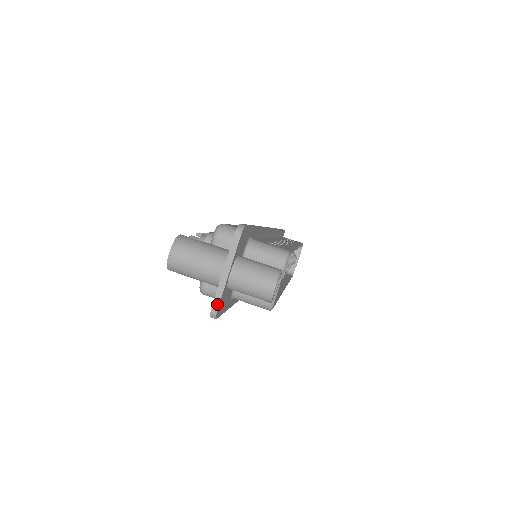
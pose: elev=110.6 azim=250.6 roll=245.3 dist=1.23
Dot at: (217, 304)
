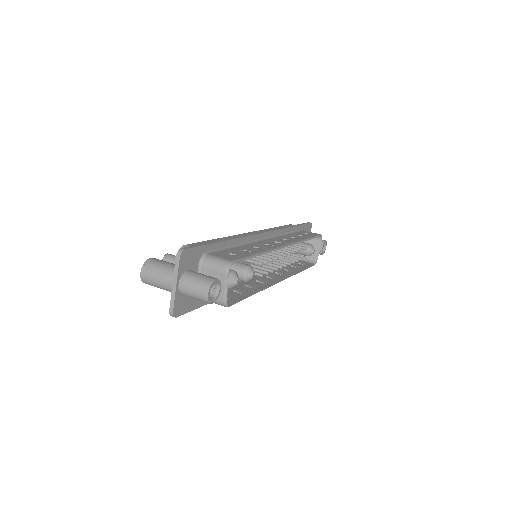
Dot at: (172, 307)
